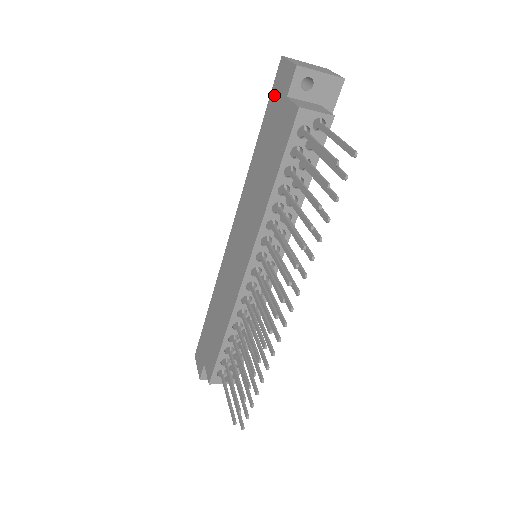
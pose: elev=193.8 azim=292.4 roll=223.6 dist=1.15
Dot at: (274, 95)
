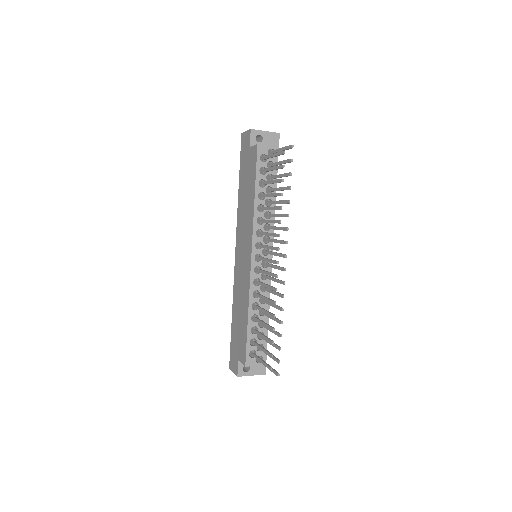
Dot at: (242, 154)
